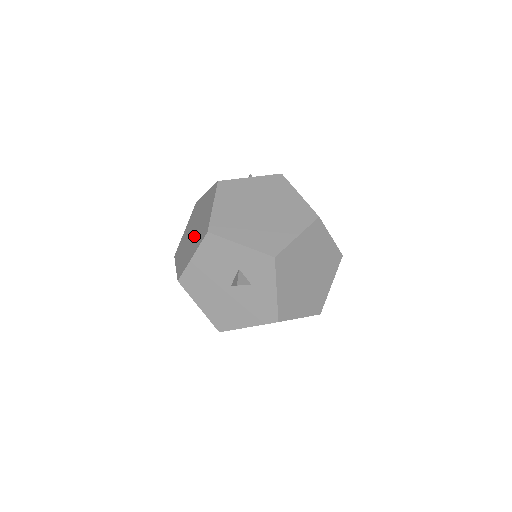
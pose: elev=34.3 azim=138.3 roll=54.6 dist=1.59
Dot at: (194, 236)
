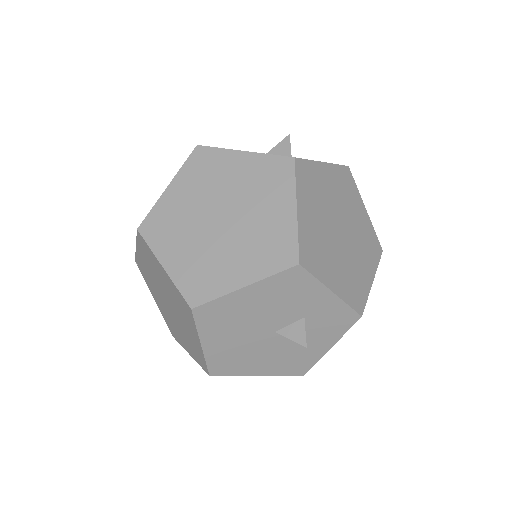
Dot at: (232, 236)
